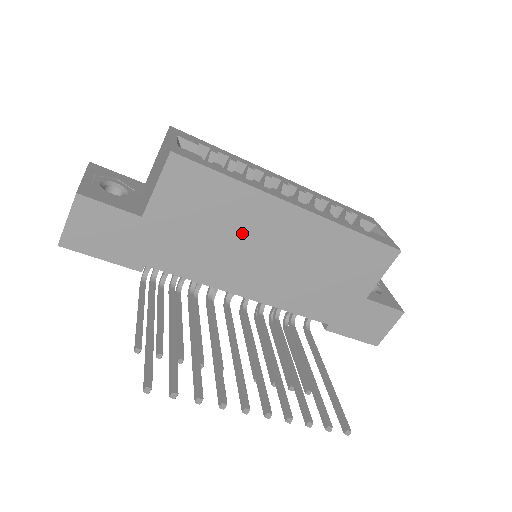
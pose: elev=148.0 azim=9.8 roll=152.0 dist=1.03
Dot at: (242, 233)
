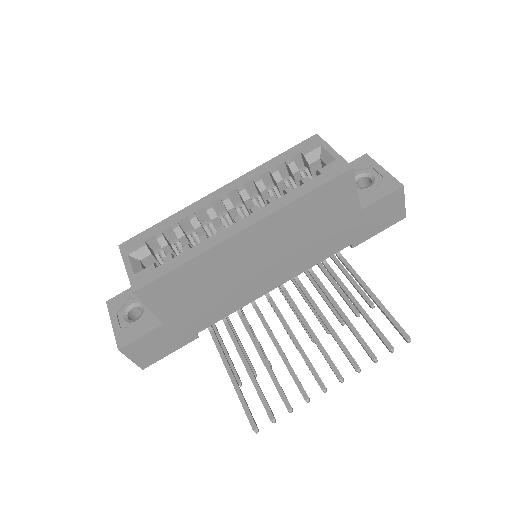
Dot at: (228, 273)
